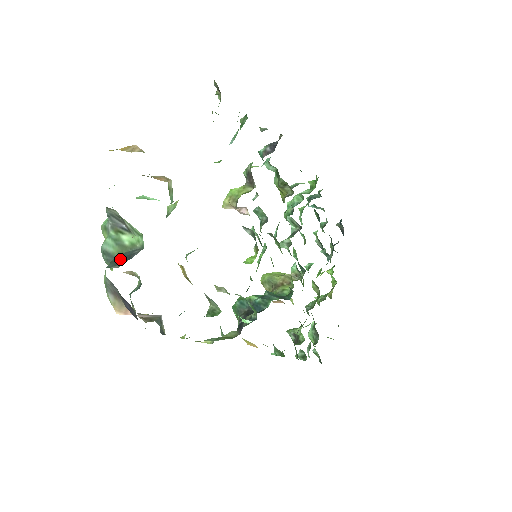
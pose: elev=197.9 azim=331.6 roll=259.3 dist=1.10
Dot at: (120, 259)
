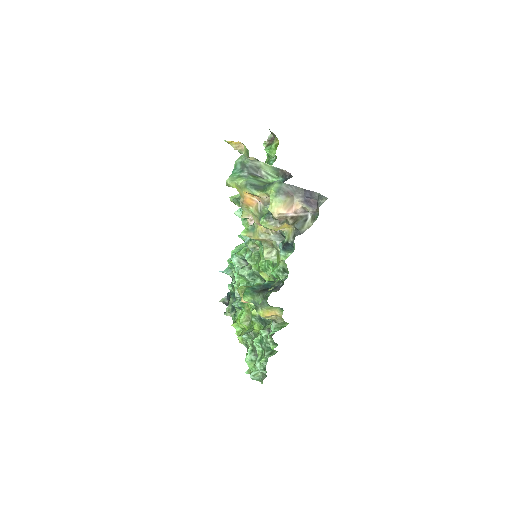
Dot at: occluded
